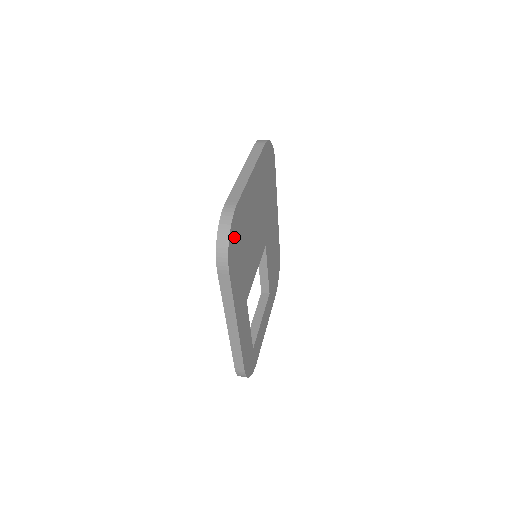
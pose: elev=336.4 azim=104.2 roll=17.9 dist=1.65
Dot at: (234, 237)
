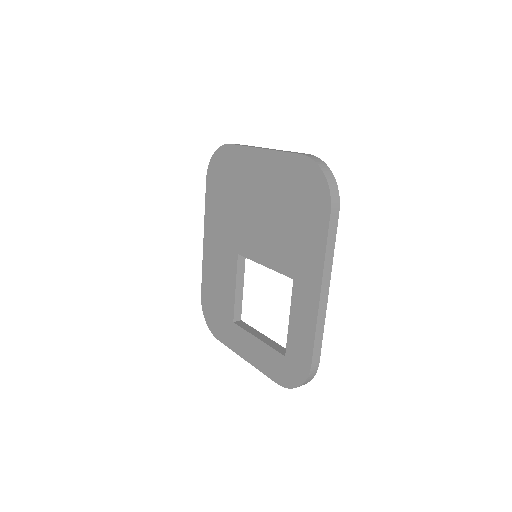
Dot at: occluded
